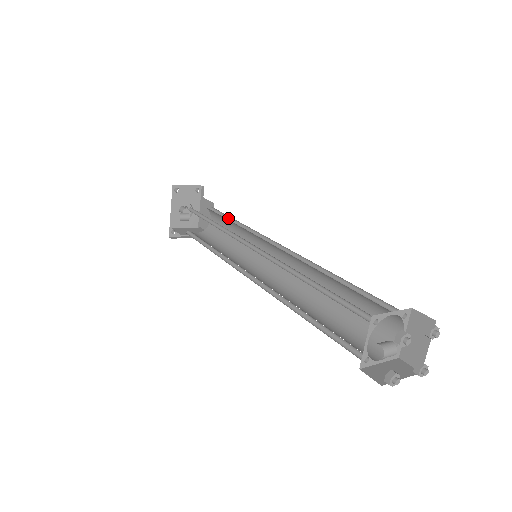
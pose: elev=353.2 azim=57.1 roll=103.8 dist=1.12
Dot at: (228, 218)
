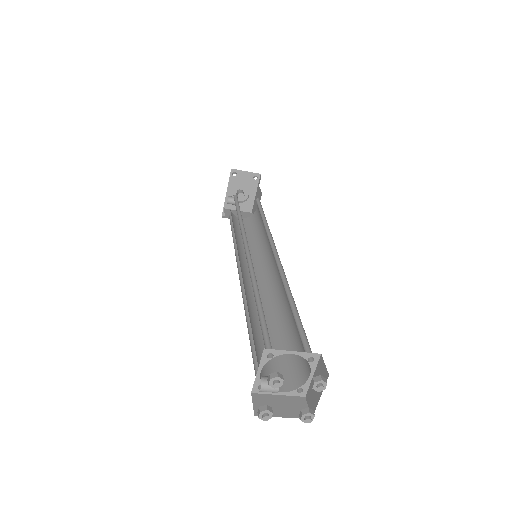
Dot at: (262, 212)
